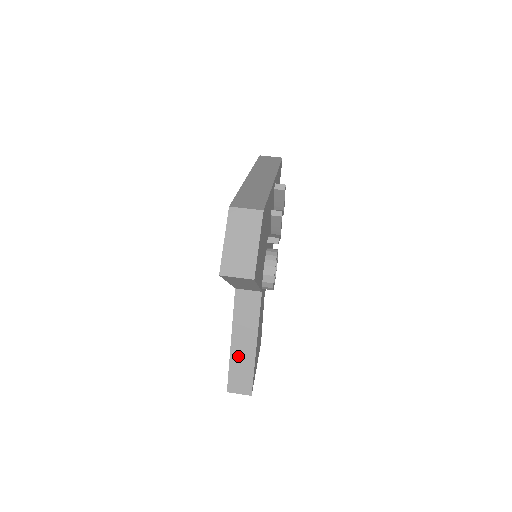
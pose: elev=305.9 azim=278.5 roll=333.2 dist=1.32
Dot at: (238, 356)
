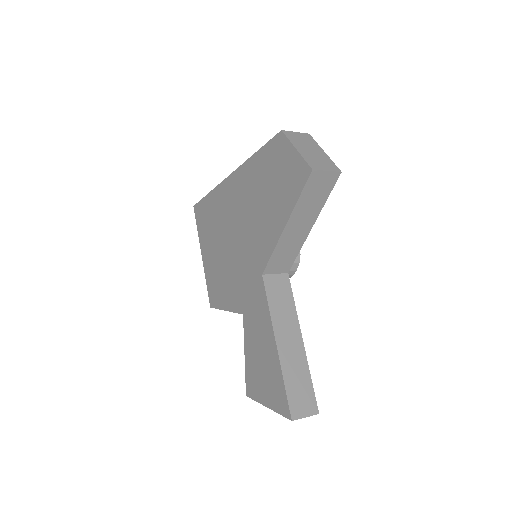
Dot at: (289, 361)
